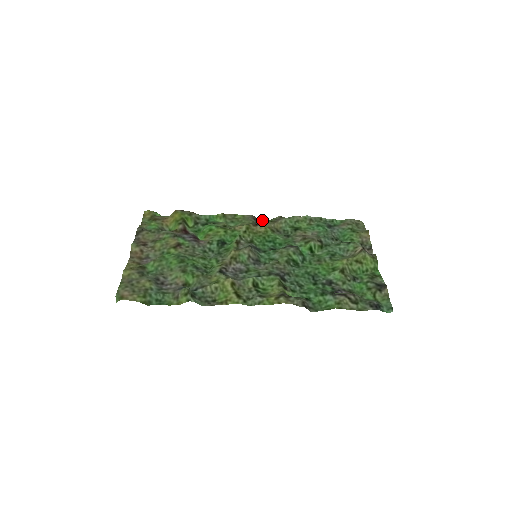
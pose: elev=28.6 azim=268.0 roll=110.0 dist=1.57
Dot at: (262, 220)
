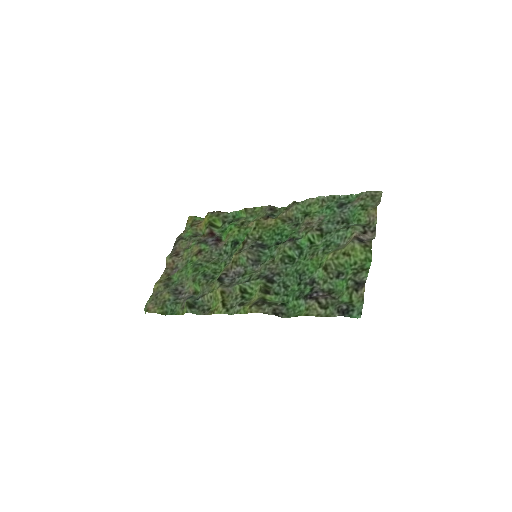
Dot at: (280, 208)
